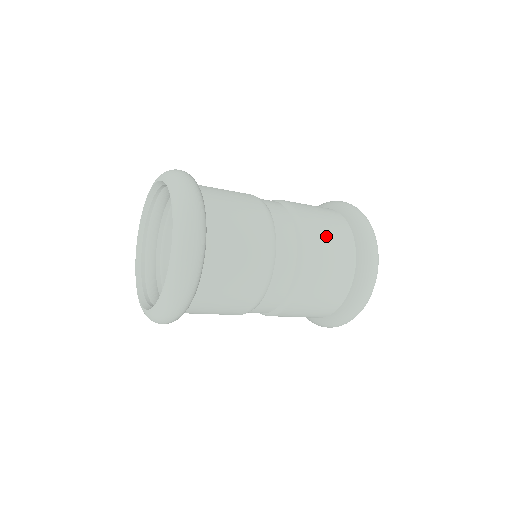
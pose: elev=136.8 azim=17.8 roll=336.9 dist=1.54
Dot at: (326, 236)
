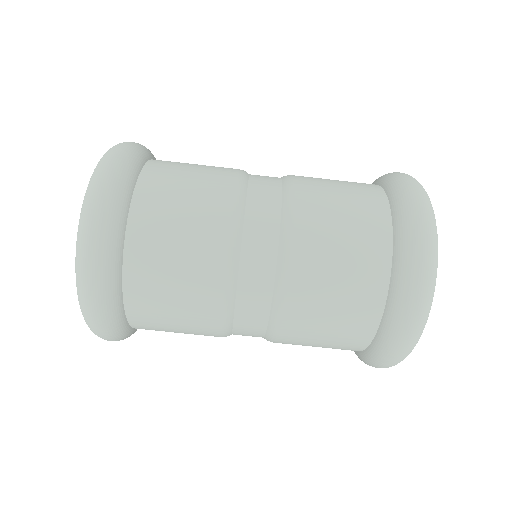
Dot at: (329, 180)
